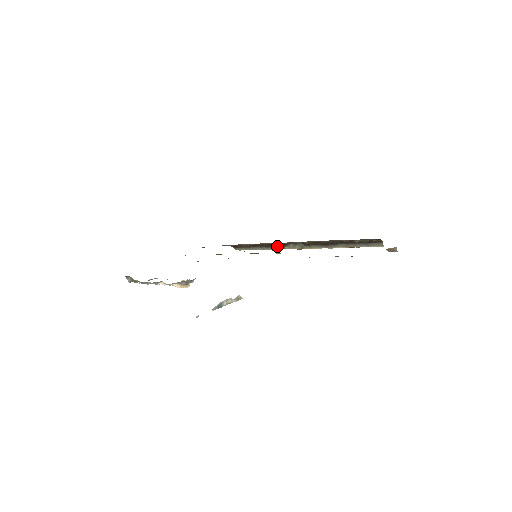
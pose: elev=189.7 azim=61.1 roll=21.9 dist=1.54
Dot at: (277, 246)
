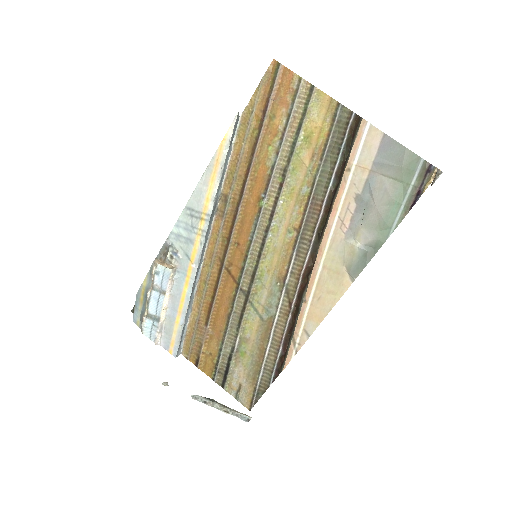
Dot at: (305, 288)
